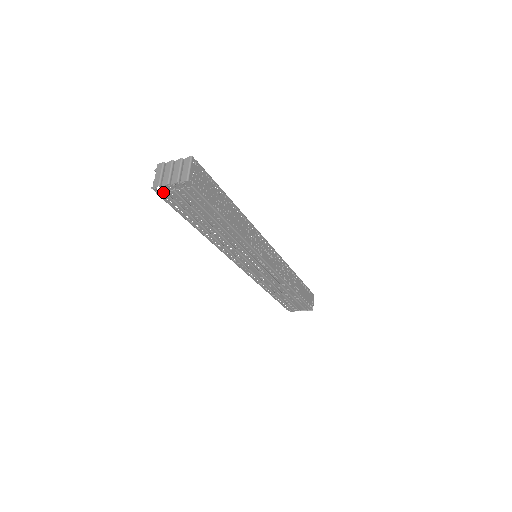
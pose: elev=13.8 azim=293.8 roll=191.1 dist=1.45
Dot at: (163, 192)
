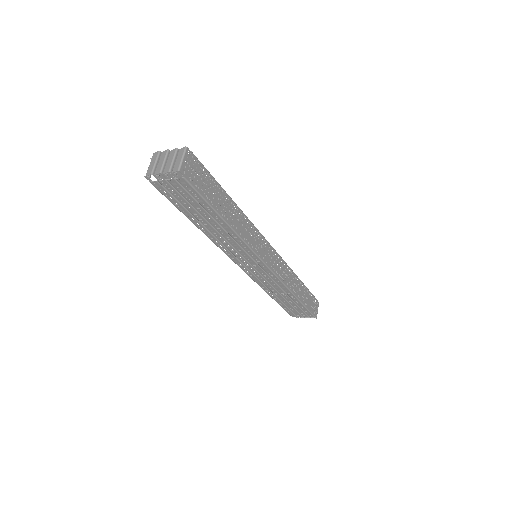
Dot at: (156, 181)
